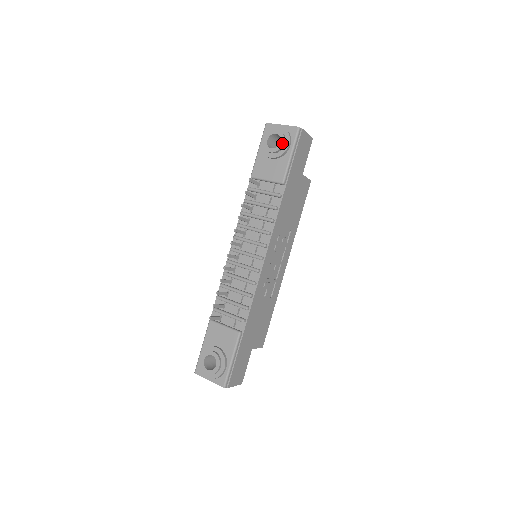
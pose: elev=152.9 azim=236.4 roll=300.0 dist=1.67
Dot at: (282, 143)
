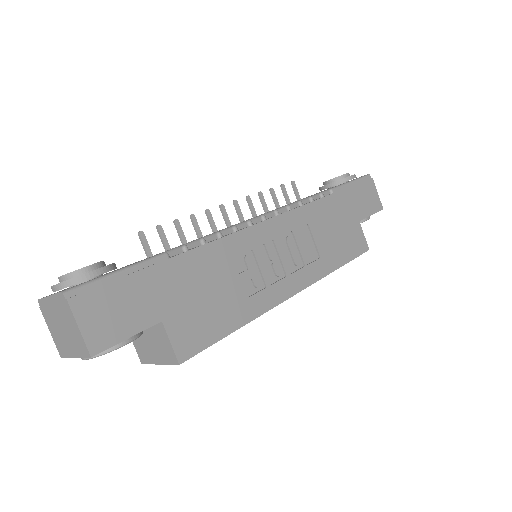
Dot at: (344, 174)
